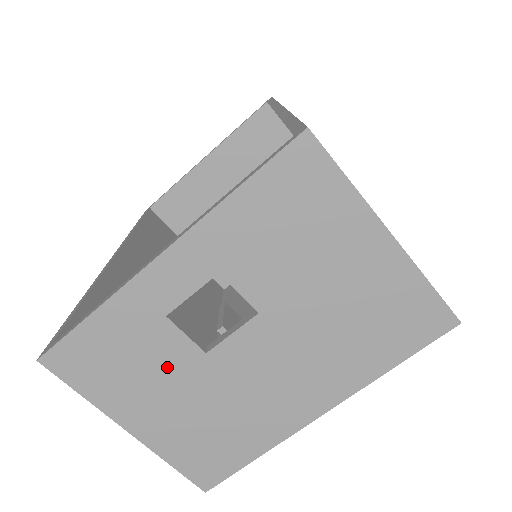
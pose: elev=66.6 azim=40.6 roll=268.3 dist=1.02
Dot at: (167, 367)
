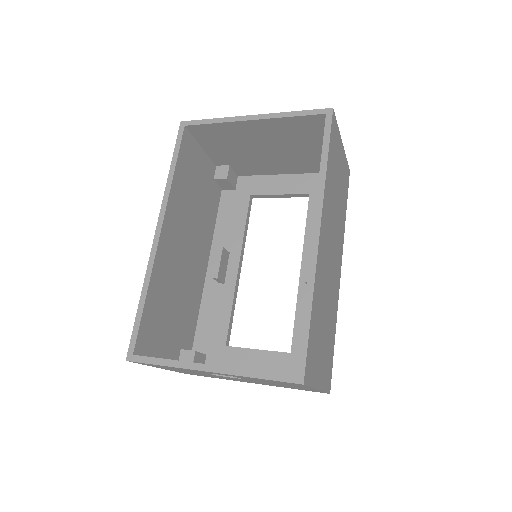
Dot at: occluded
